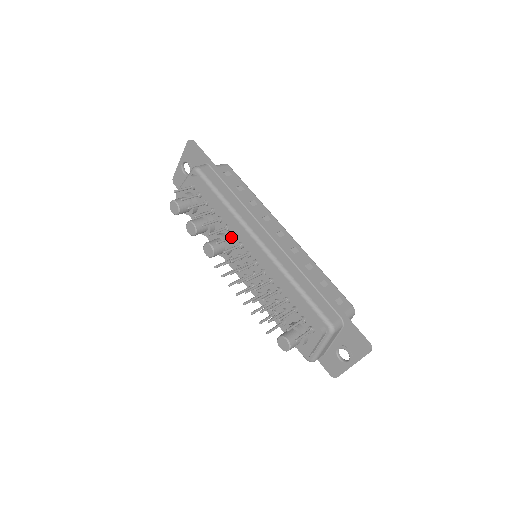
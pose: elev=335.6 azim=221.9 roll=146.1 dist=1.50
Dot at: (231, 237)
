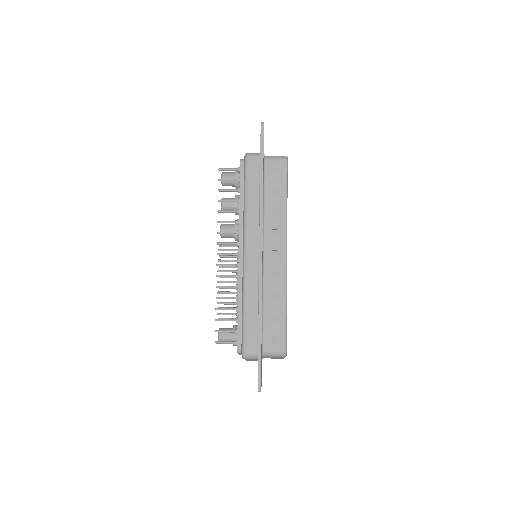
Dot at: (235, 233)
